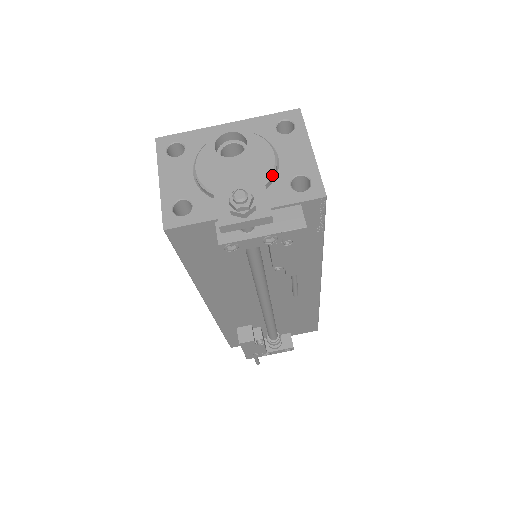
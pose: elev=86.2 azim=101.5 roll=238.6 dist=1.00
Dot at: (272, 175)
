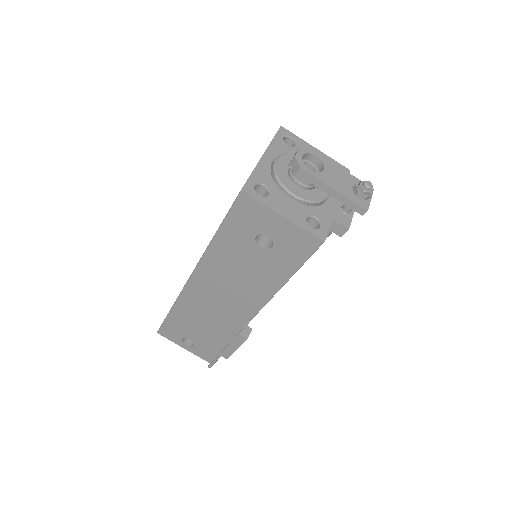
Dot at: occluded
